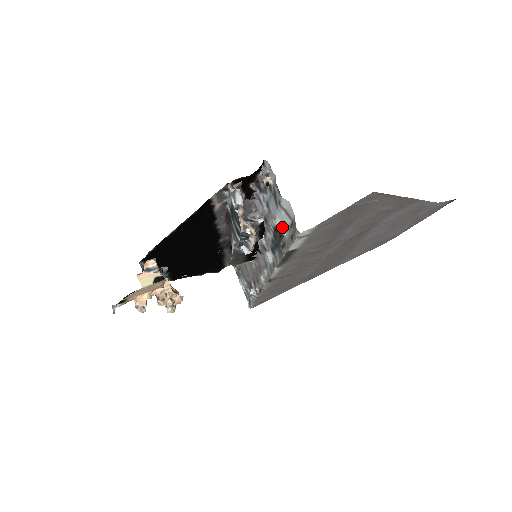
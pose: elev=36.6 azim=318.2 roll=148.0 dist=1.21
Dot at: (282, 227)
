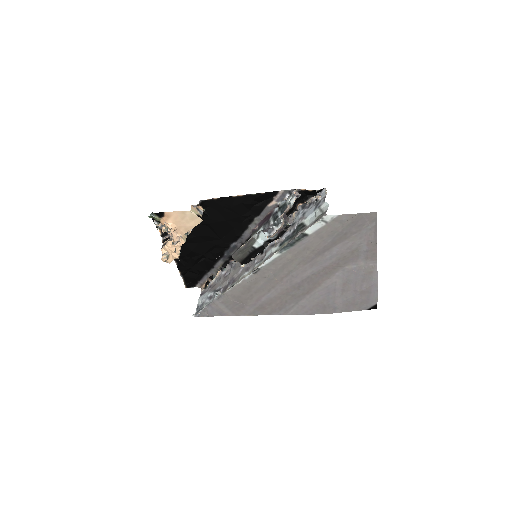
Dot at: (308, 222)
